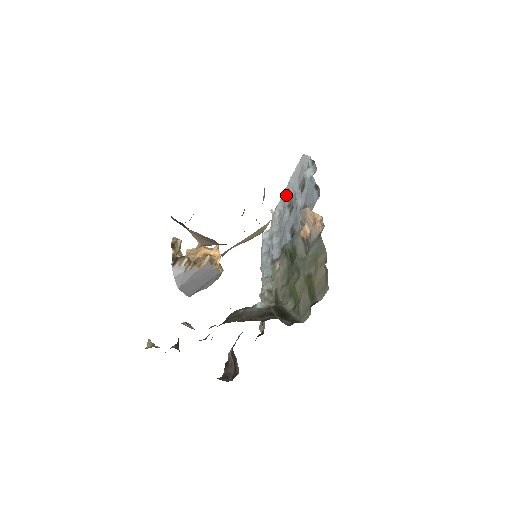
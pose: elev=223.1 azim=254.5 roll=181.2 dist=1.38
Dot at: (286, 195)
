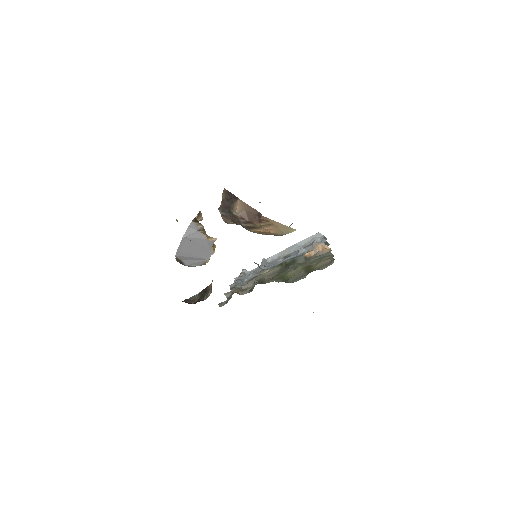
Dot at: (286, 251)
